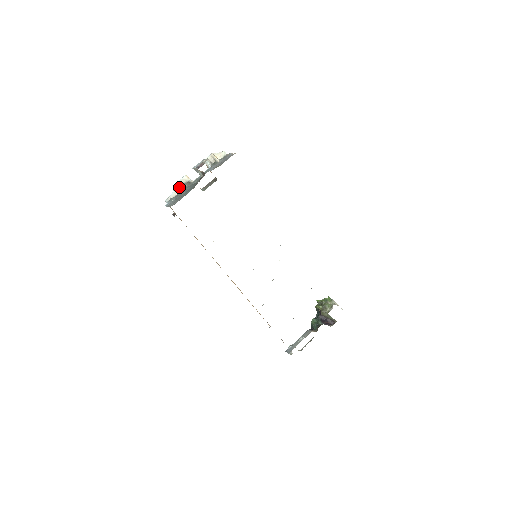
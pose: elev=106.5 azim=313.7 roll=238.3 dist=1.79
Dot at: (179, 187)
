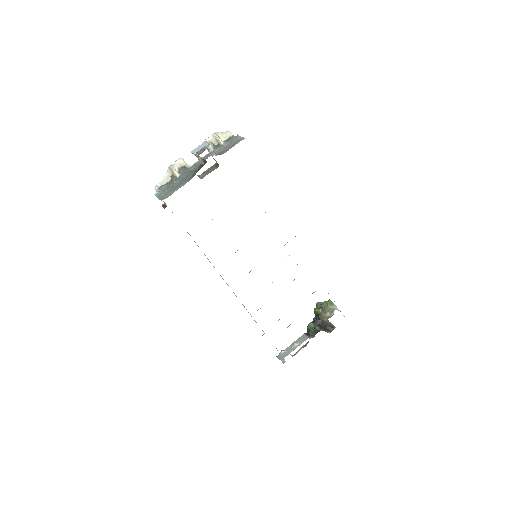
Dot at: (172, 172)
